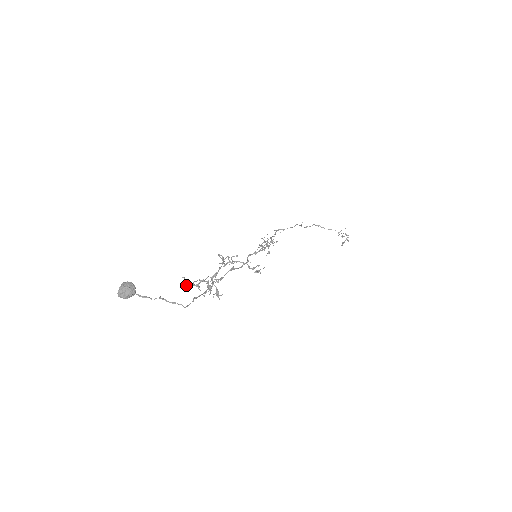
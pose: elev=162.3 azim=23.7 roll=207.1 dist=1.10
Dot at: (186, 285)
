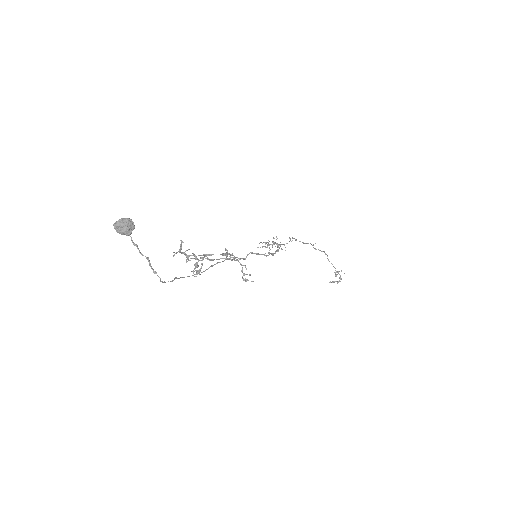
Dot at: (179, 251)
